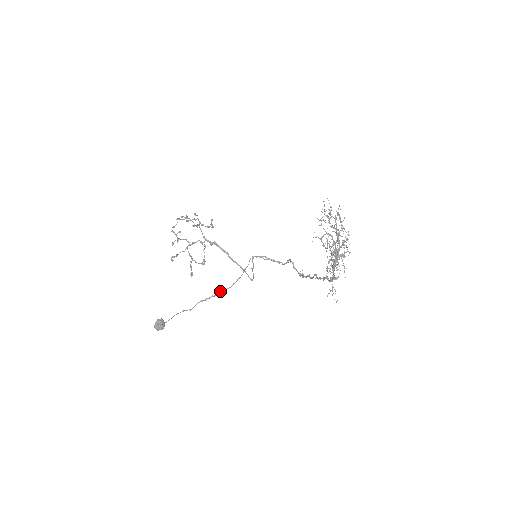
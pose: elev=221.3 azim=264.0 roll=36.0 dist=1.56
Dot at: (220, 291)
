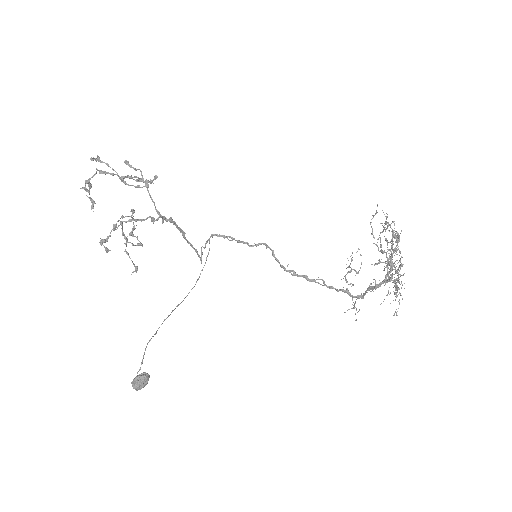
Dot at: occluded
